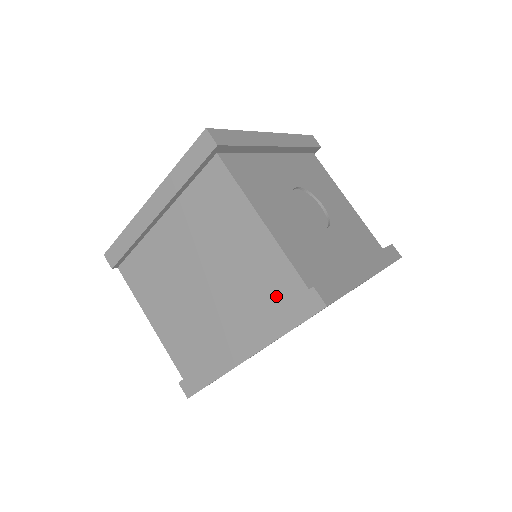
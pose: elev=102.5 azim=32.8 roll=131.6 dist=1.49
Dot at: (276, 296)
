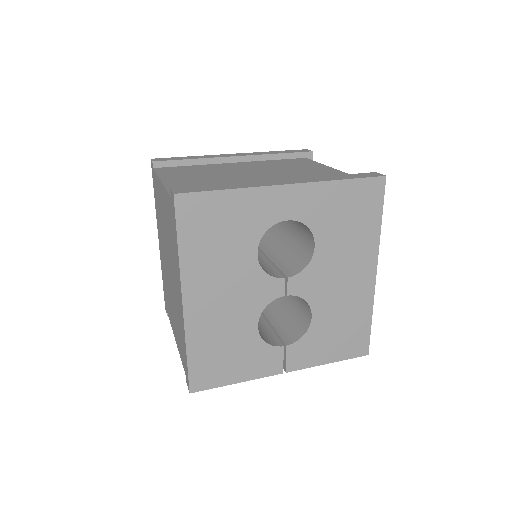
Dot at: occluded
